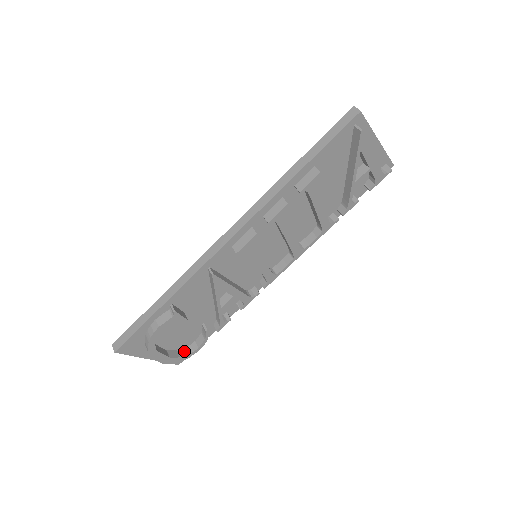
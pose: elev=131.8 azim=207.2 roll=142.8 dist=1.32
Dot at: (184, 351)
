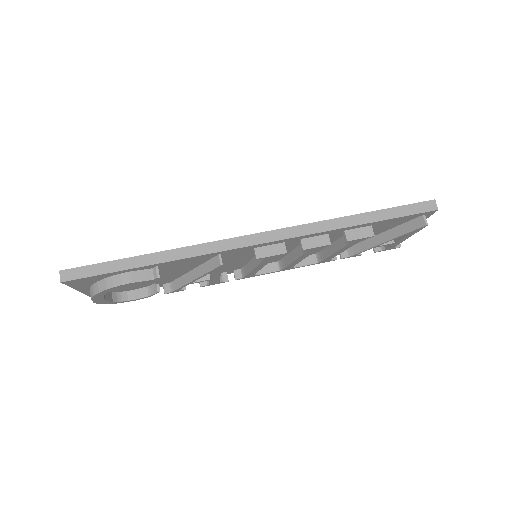
Dot at: (118, 295)
